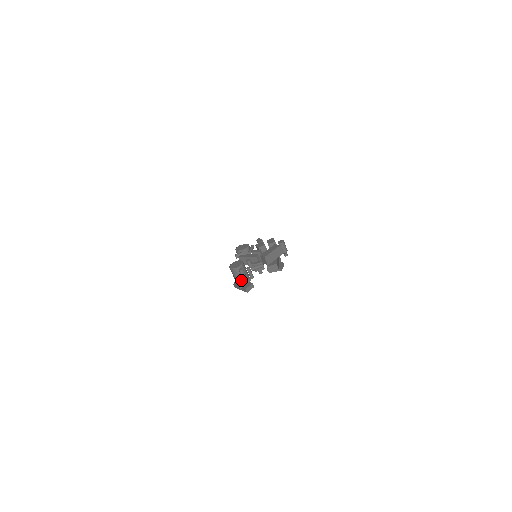
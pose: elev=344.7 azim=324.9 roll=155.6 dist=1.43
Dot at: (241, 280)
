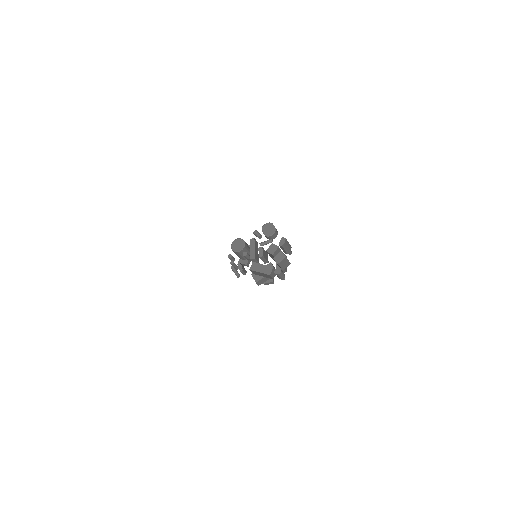
Dot at: (238, 256)
